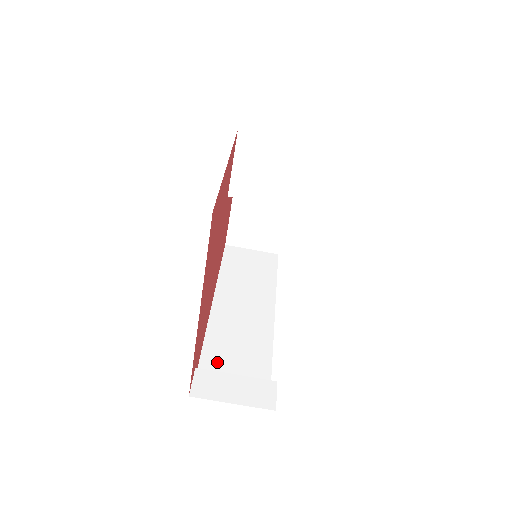
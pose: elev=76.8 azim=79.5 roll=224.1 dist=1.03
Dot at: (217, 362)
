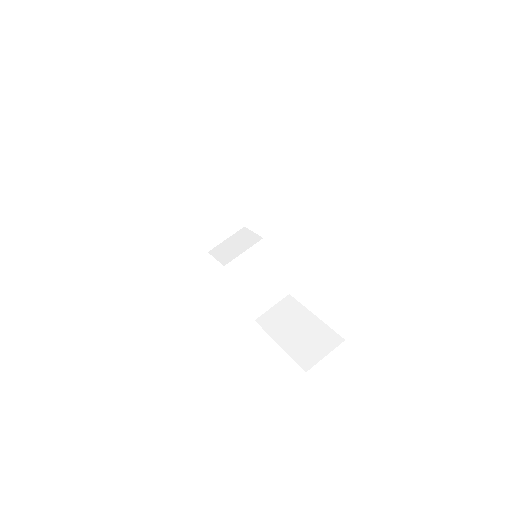
Dot at: occluded
